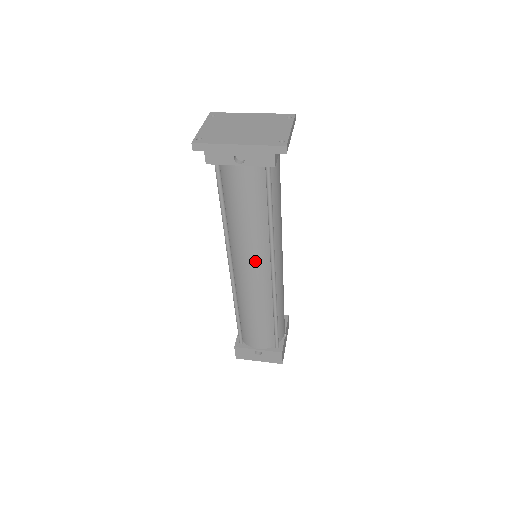
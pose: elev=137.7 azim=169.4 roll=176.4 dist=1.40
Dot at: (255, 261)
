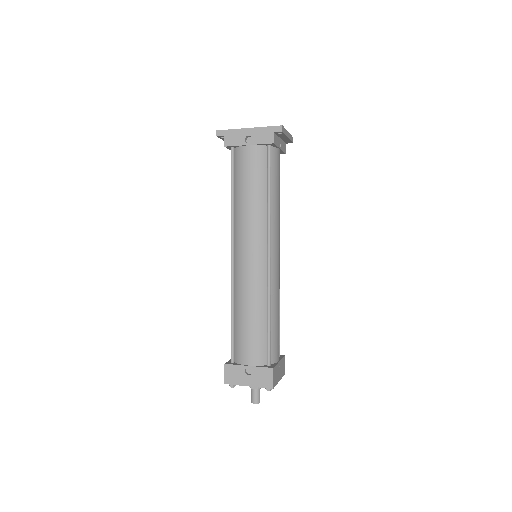
Dot at: (254, 241)
